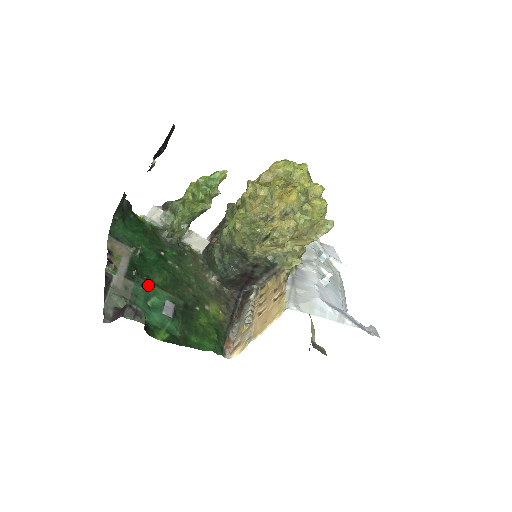
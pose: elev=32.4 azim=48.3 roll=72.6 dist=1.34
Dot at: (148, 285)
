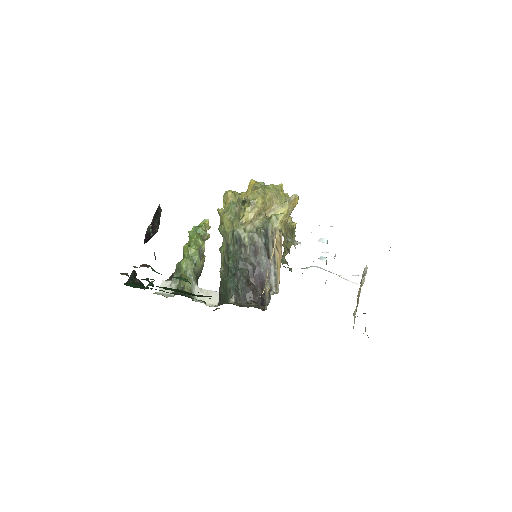
Dot at: occluded
